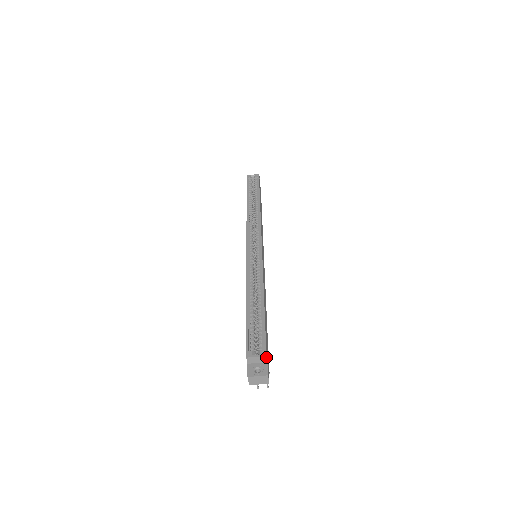
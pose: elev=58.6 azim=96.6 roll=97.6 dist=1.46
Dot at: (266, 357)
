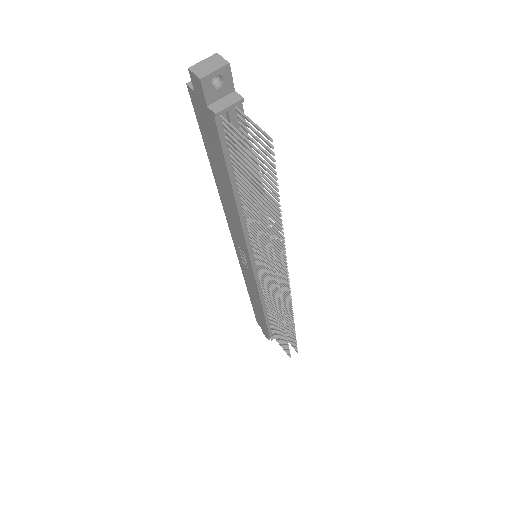
Dot at: occluded
